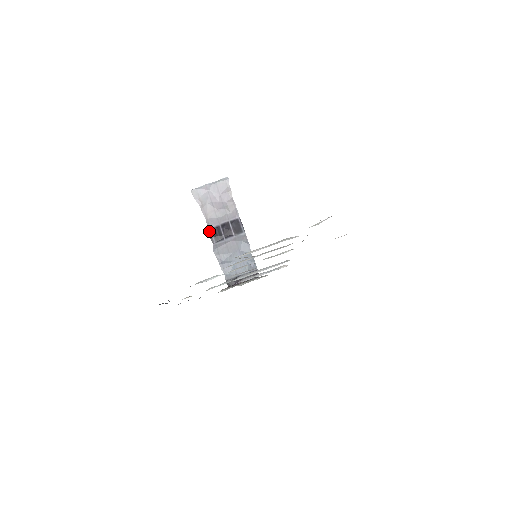
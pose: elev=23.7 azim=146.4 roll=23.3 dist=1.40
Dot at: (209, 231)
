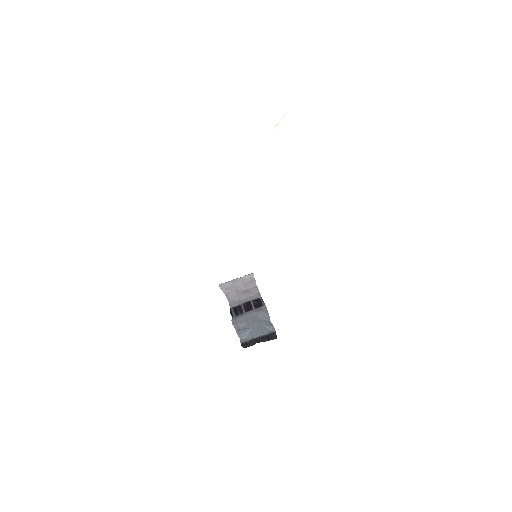
Dot at: (230, 309)
